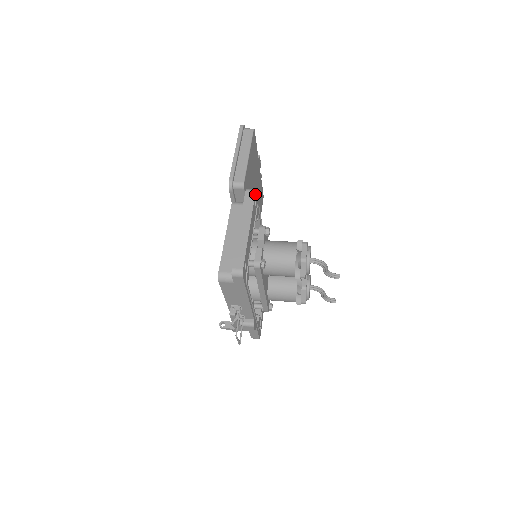
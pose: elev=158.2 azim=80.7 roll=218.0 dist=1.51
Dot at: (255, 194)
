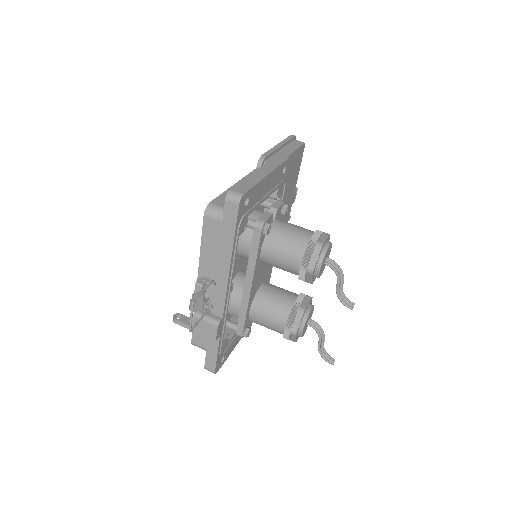
Dot at: (288, 159)
